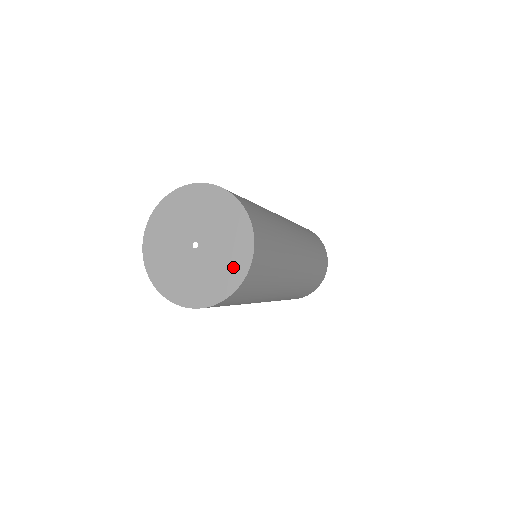
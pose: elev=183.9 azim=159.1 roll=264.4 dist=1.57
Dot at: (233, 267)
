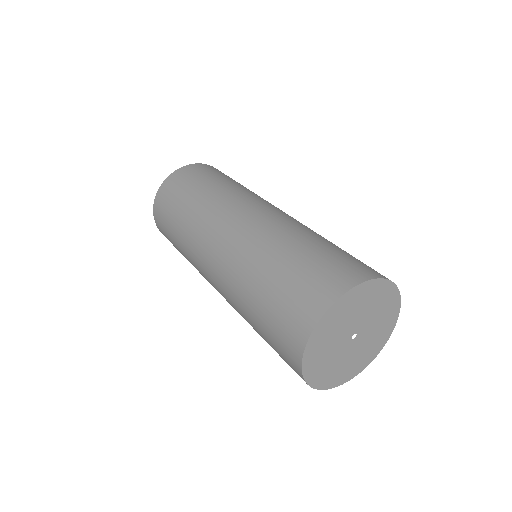
Dot at: (362, 362)
